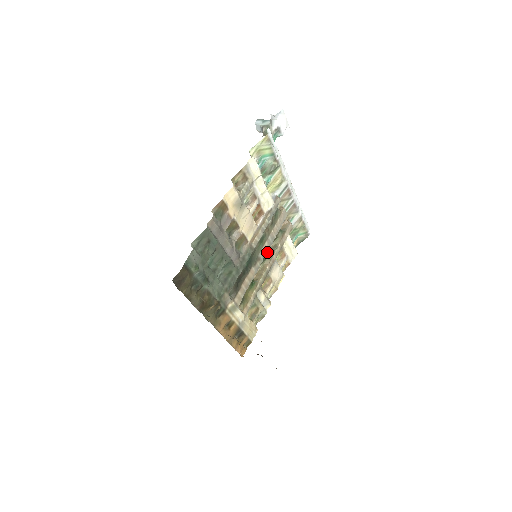
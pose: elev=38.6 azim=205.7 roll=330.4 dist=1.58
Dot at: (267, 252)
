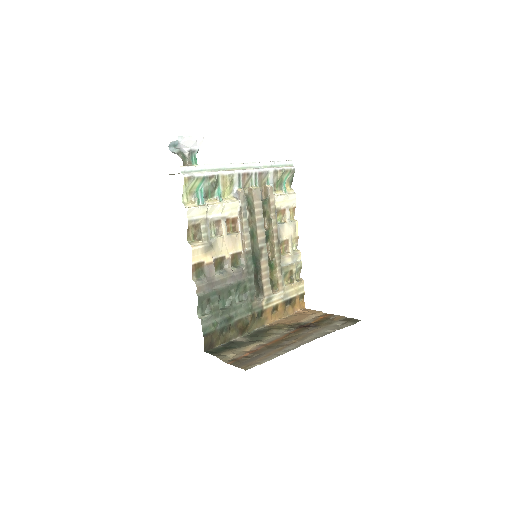
Dot at: (265, 235)
